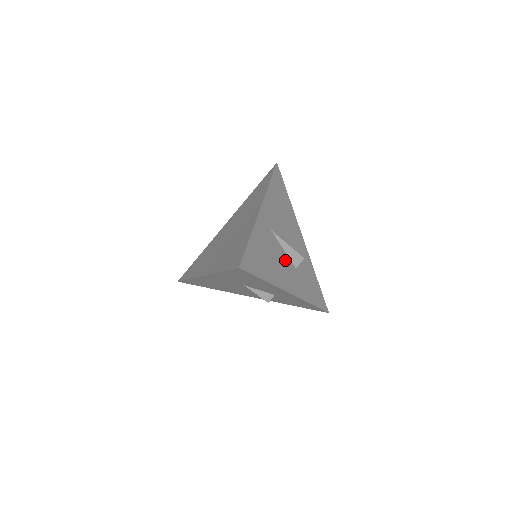
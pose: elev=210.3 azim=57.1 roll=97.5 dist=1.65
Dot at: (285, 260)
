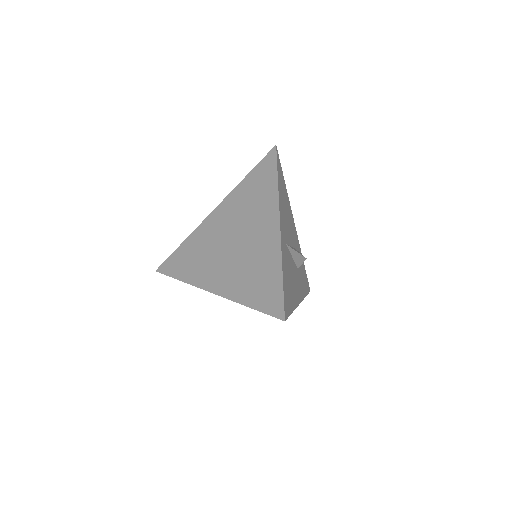
Dot at: (294, 268)
